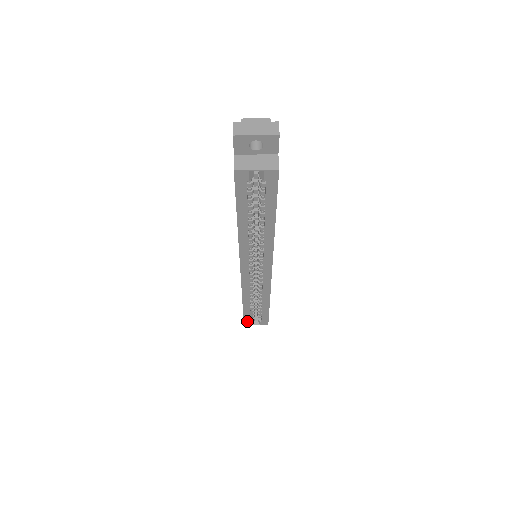
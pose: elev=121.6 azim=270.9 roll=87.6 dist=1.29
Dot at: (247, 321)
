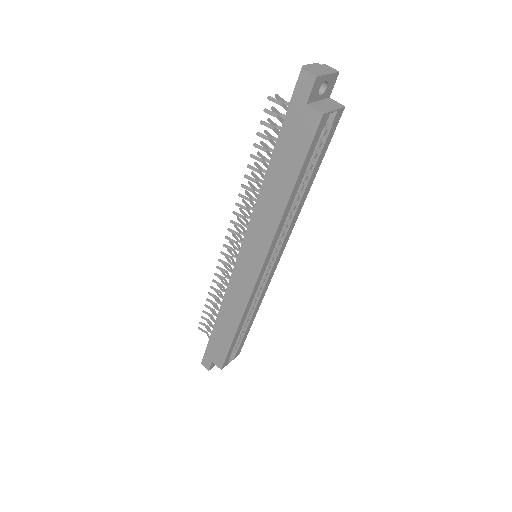
Dot at: (226, 361)
